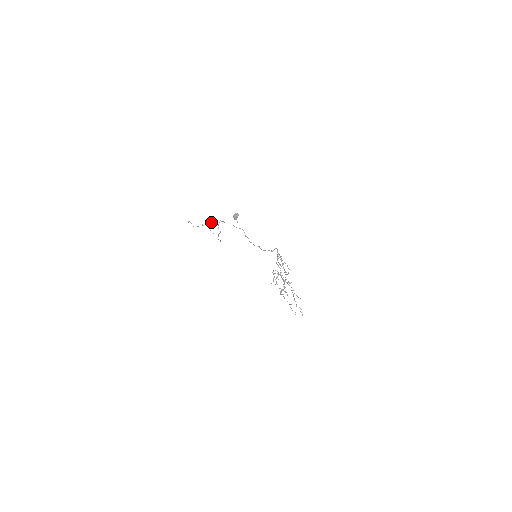
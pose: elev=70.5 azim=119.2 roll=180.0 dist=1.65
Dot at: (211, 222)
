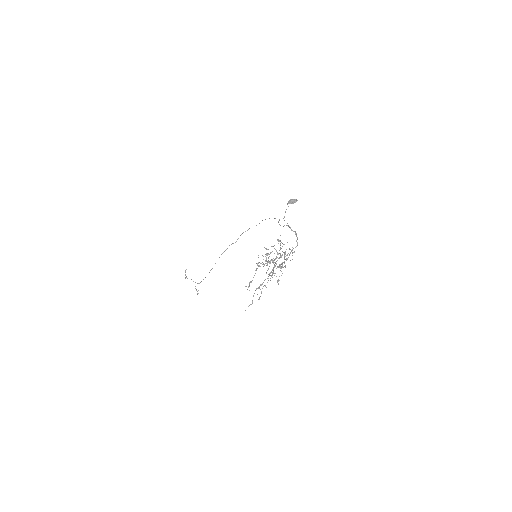
Dot at: occluded
